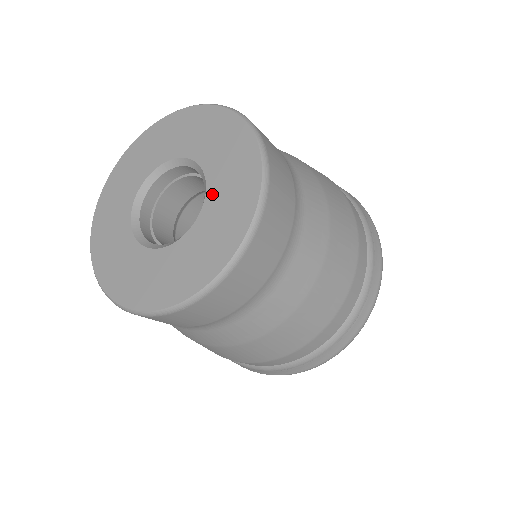
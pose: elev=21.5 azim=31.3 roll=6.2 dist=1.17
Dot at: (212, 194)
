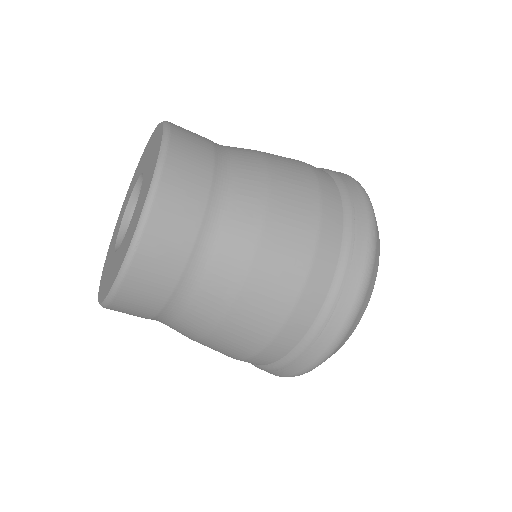
Dot at: (145, 173)
